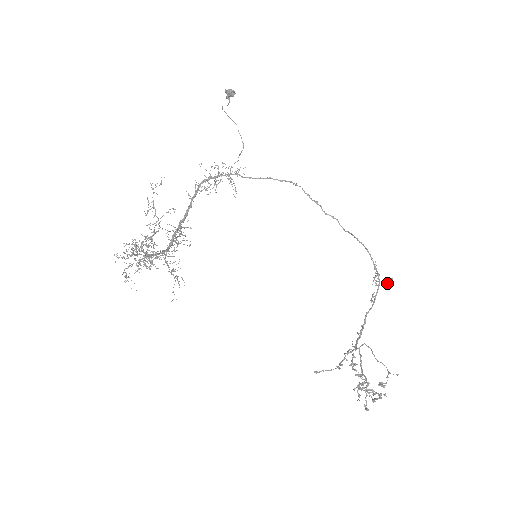
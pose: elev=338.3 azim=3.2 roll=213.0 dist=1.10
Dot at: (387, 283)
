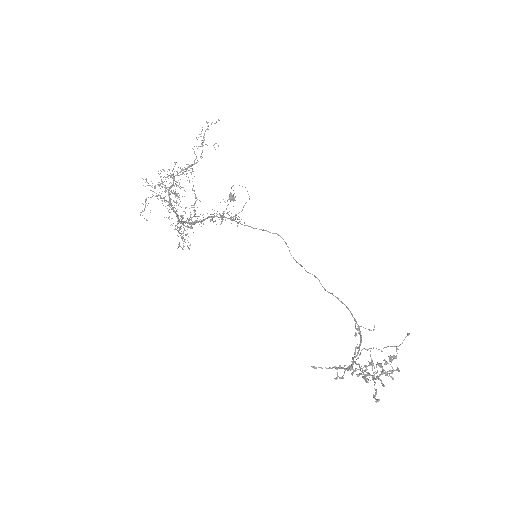
Dot at: (370, 330)
